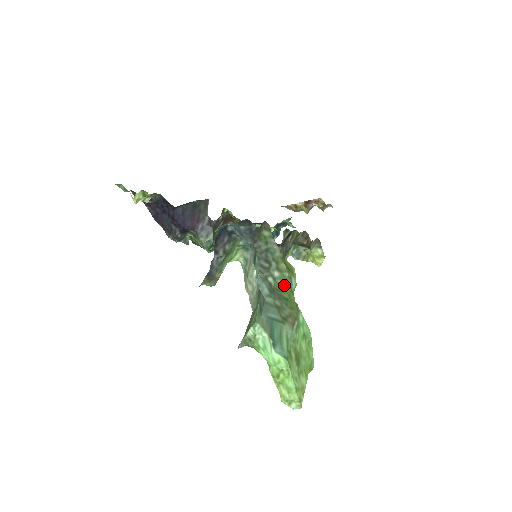
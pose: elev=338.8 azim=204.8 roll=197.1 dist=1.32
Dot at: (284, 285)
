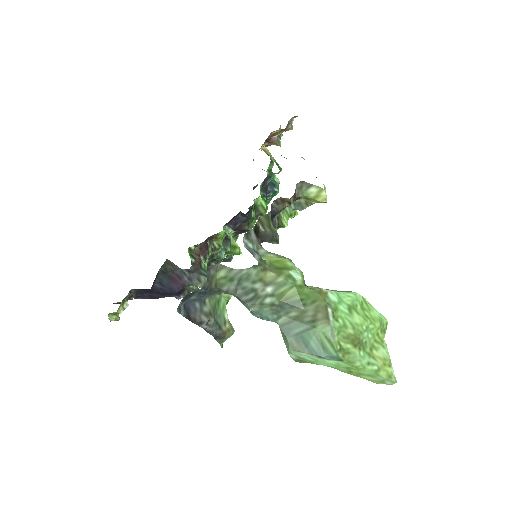
Dot at: (287, 290)
